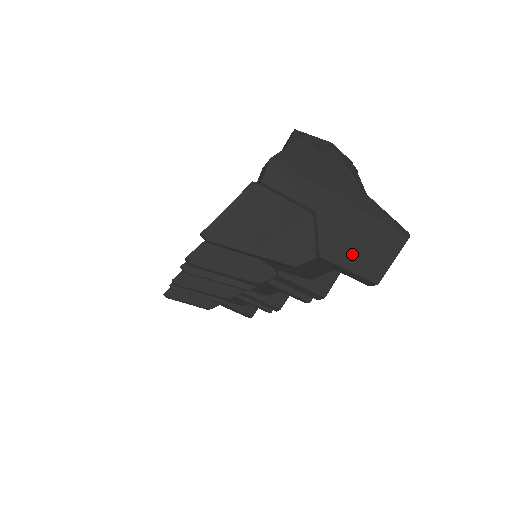
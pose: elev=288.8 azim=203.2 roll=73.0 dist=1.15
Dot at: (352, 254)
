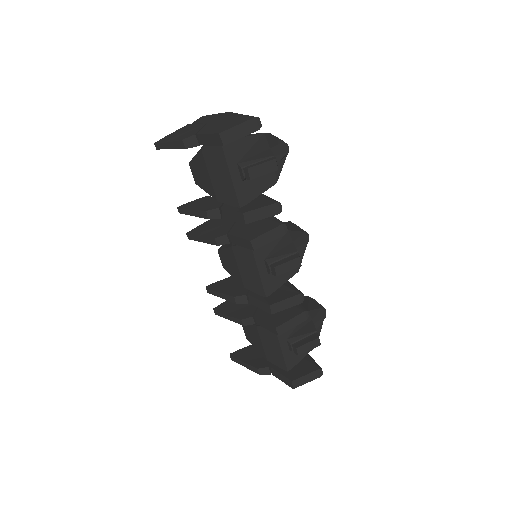
Dot at: (214, 128)
